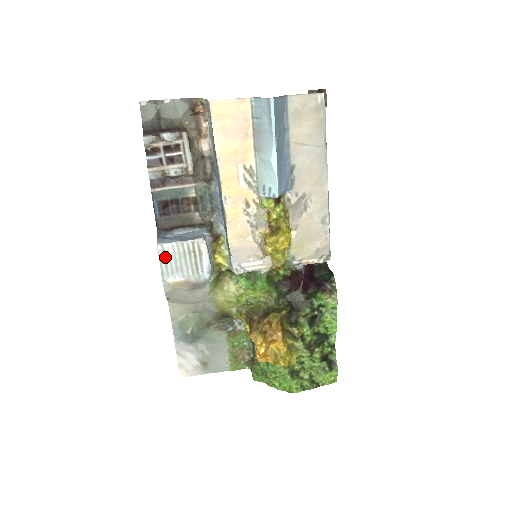
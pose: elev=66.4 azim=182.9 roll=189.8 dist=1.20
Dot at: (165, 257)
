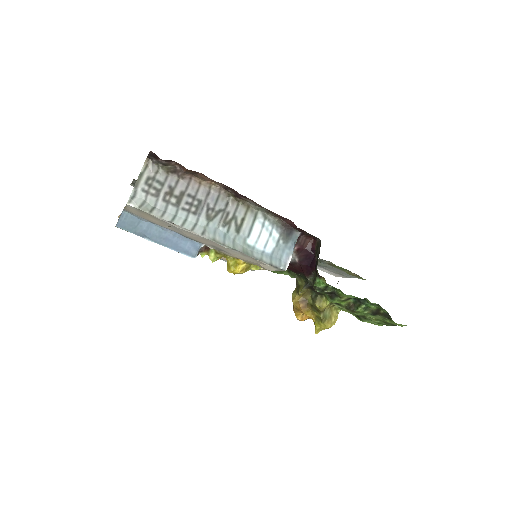
Dot at: (220, 259)
